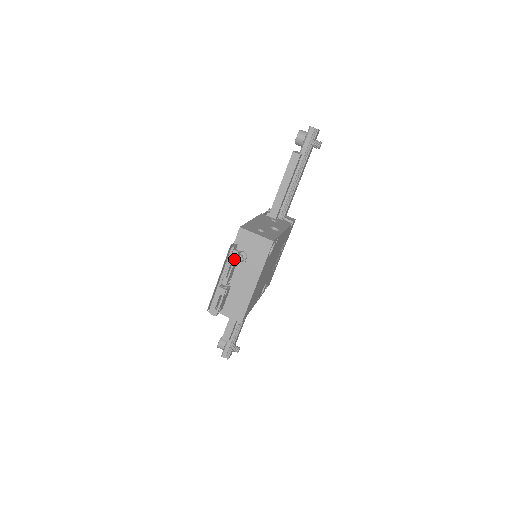
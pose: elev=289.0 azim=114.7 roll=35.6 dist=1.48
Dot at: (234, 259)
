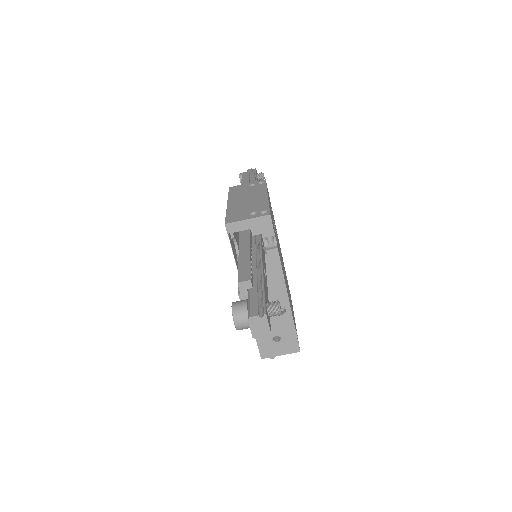
Dot at: occluded
